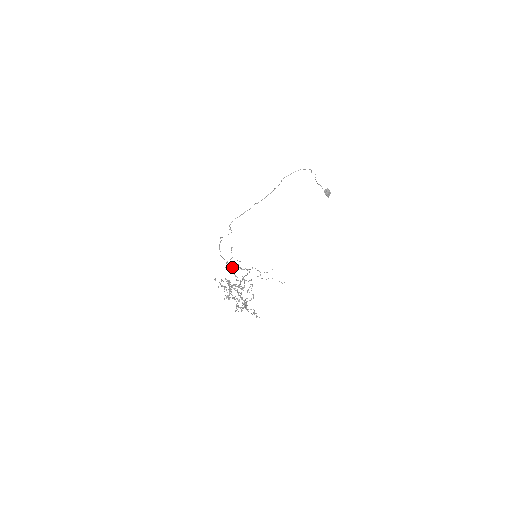
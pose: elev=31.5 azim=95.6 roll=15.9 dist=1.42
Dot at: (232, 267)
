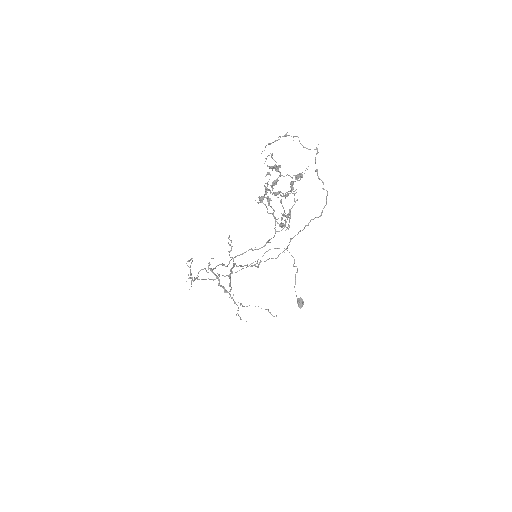
Dot at: (212, 269)
